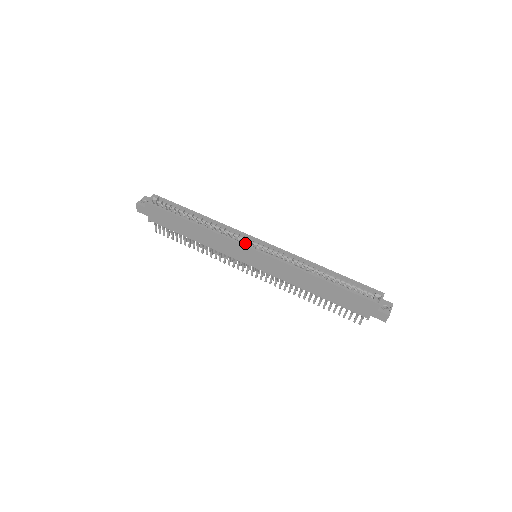
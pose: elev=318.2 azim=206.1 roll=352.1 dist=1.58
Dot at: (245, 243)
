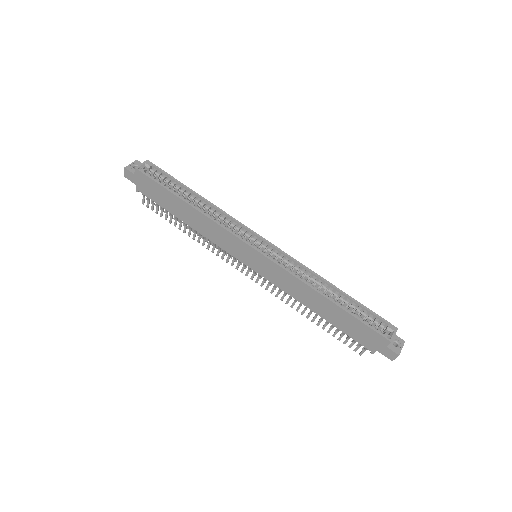
Dot at: (246, 239)
